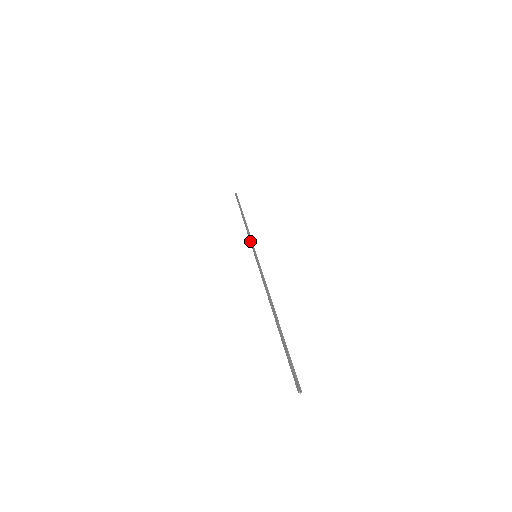
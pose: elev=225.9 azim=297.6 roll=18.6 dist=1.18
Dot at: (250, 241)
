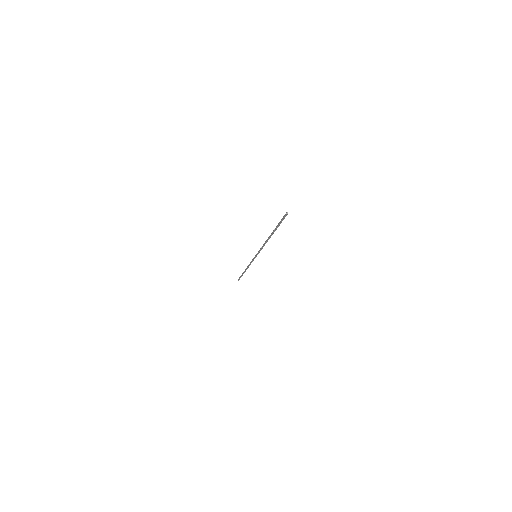
Dot at: (251, 261)
